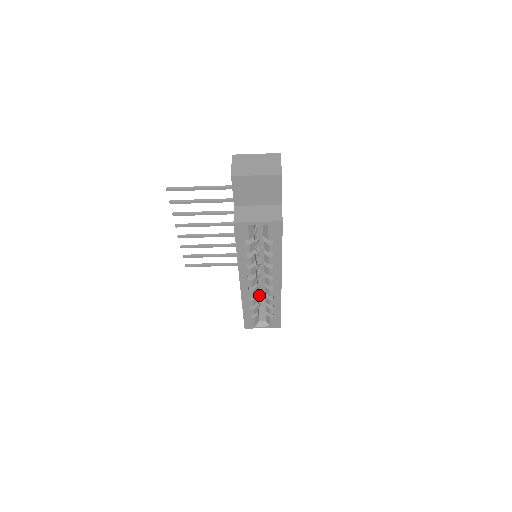
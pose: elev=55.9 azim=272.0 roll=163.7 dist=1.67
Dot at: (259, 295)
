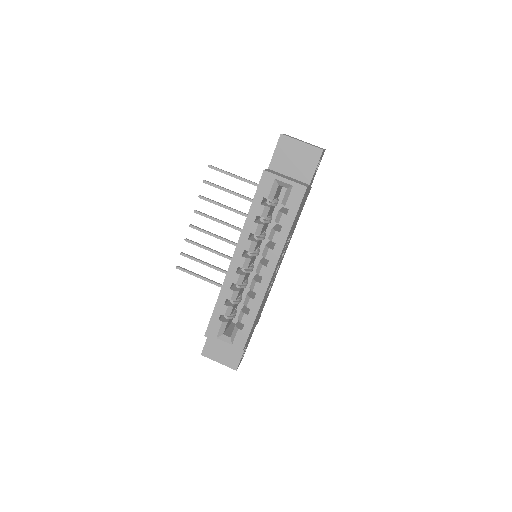
Dot at: (239, 299)
